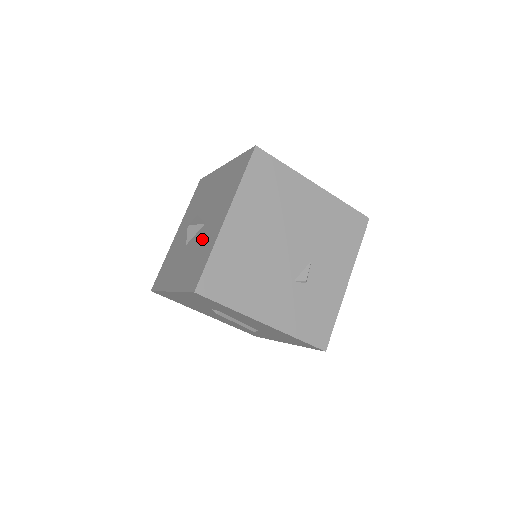
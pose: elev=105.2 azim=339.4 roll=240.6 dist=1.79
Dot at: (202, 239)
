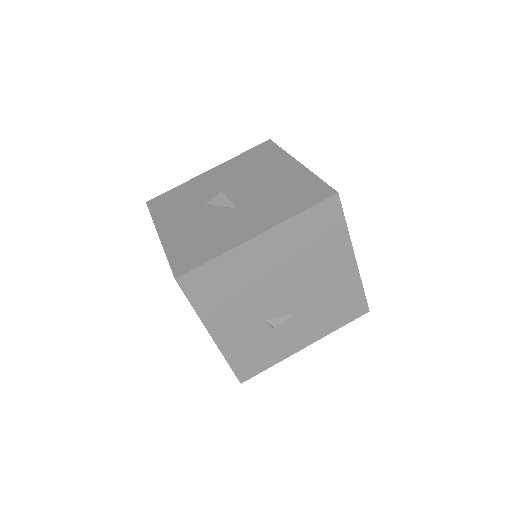
Dot at: (222, 224)
